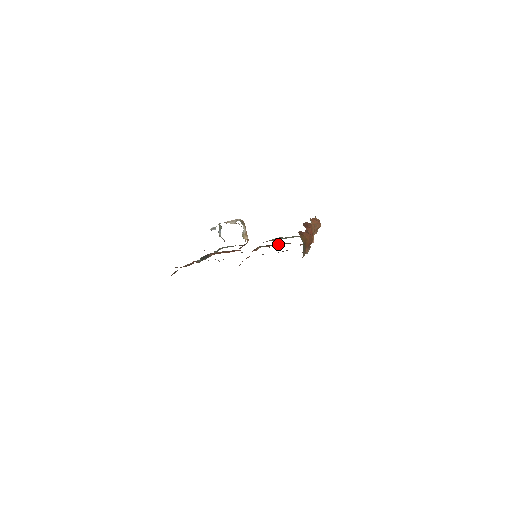
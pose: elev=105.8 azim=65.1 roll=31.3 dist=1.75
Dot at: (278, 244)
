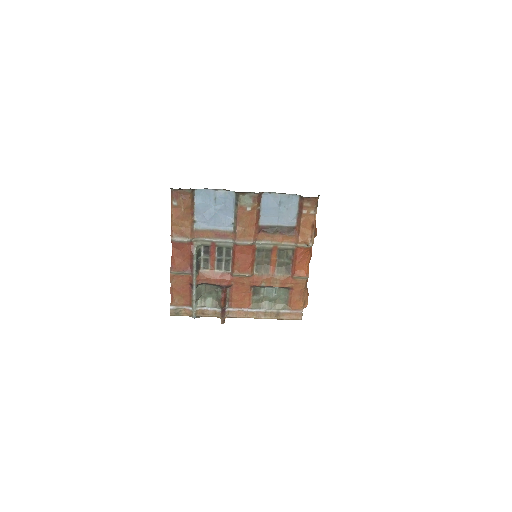
Dot at: (274, 272)
